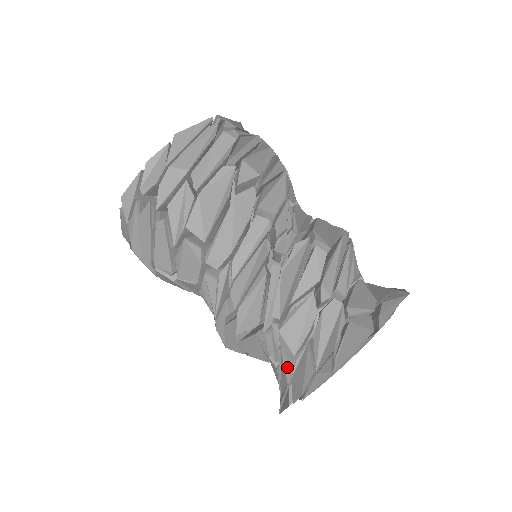
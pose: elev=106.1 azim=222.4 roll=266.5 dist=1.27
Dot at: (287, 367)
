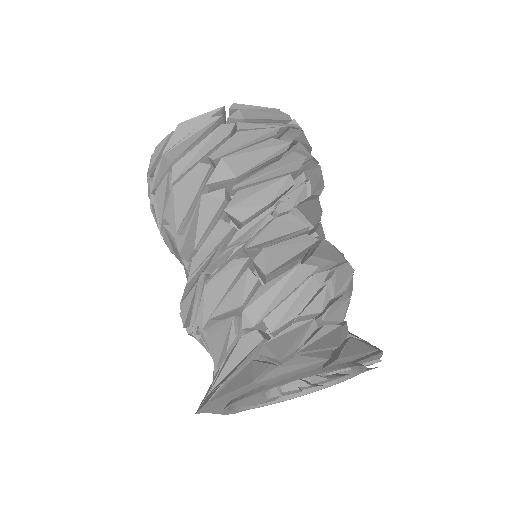
Dot at: (213, 376)
